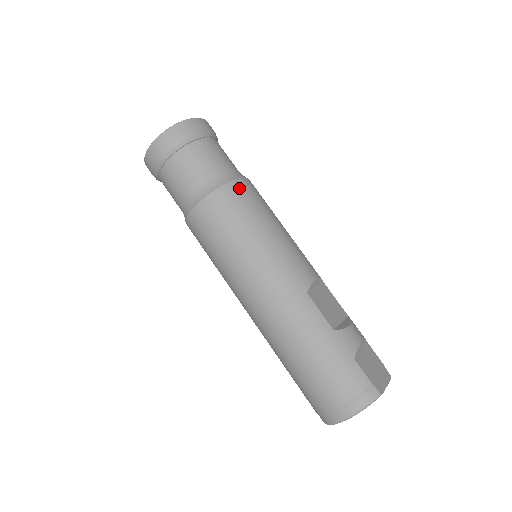
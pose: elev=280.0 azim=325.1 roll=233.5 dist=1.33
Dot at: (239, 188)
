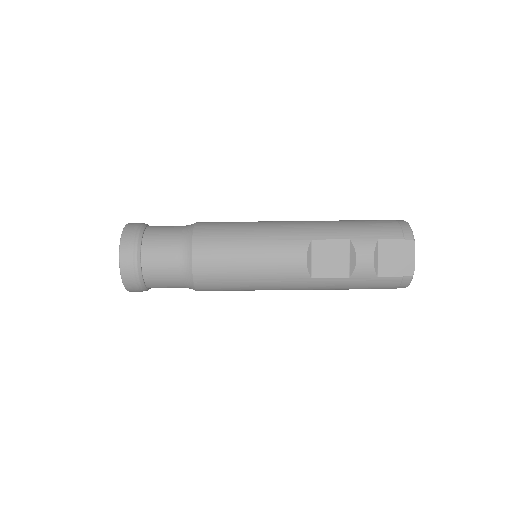
Dot at: (201, 274)
